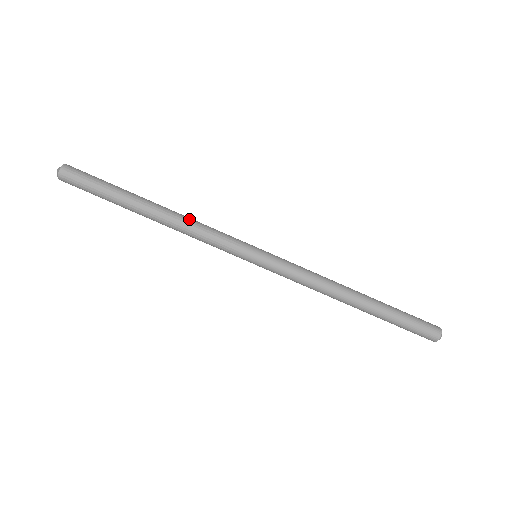
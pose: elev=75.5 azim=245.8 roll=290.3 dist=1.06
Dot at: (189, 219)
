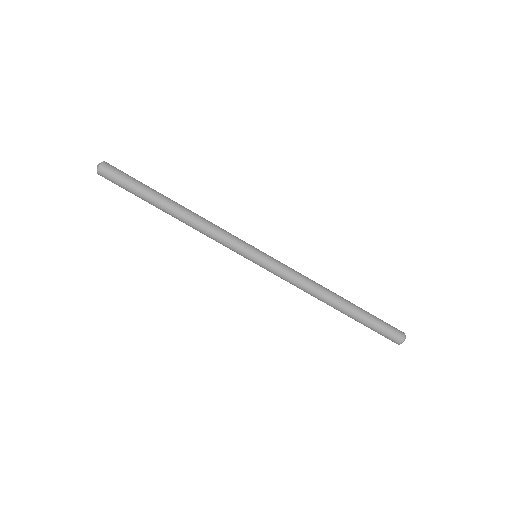
Dot at: (204, 218)
